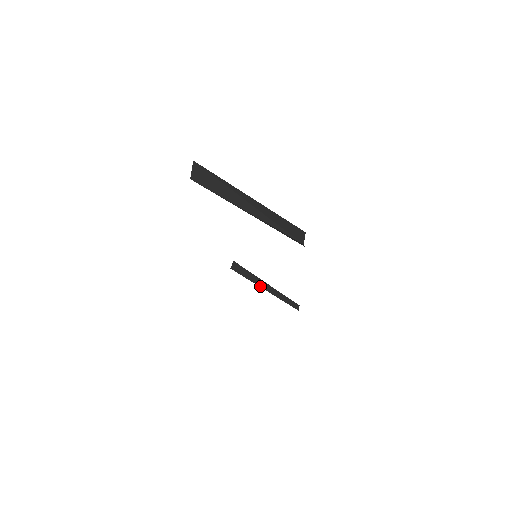
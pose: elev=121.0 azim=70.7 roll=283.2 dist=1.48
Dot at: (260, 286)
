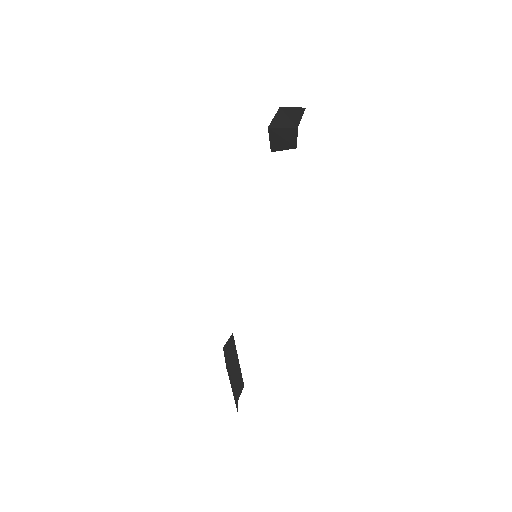
Dot at: (230, 367)
